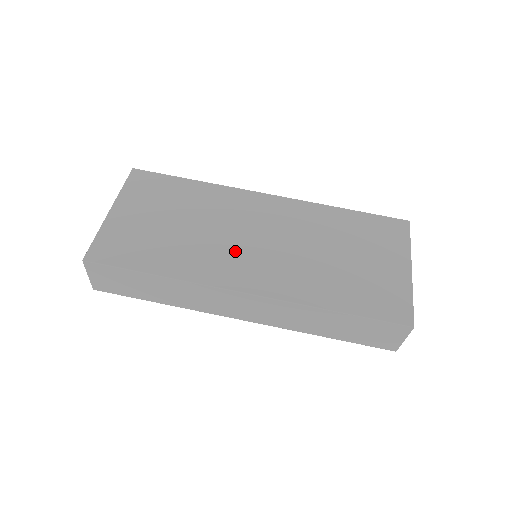
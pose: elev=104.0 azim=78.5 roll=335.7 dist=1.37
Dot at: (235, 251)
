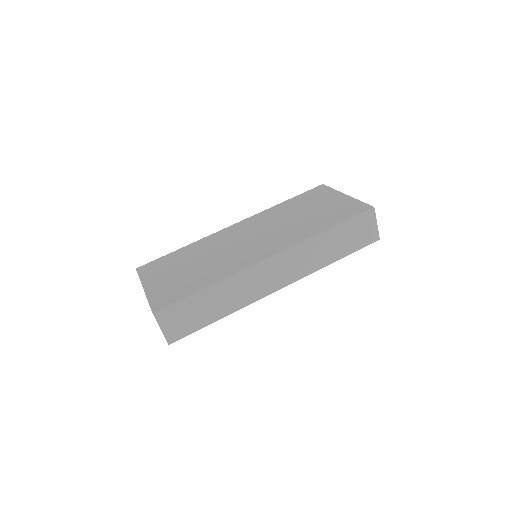
Dot at: (243, 250)
